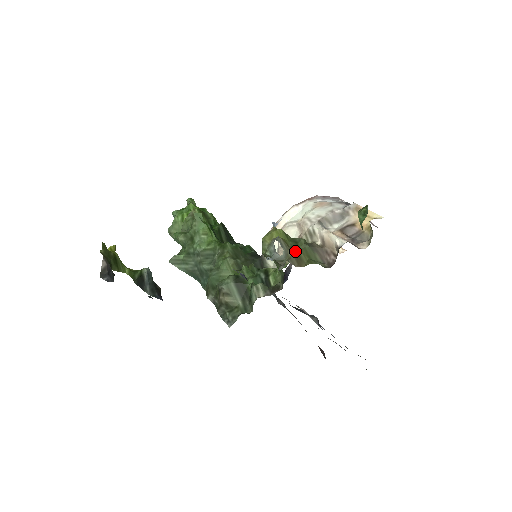
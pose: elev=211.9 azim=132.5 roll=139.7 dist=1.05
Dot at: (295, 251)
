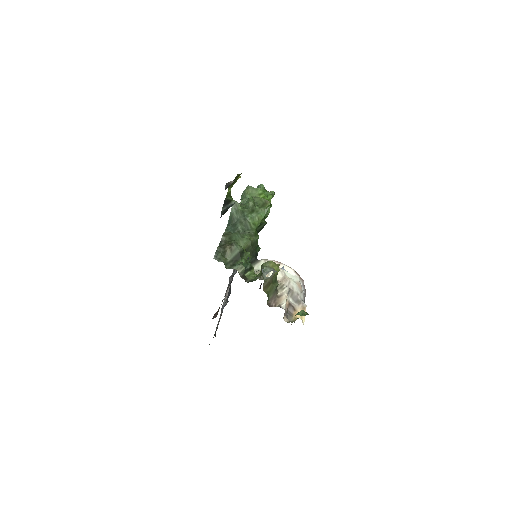
Dot at: (271, 283)
